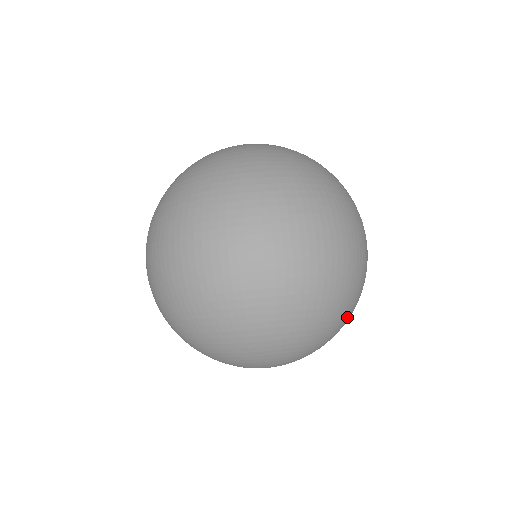
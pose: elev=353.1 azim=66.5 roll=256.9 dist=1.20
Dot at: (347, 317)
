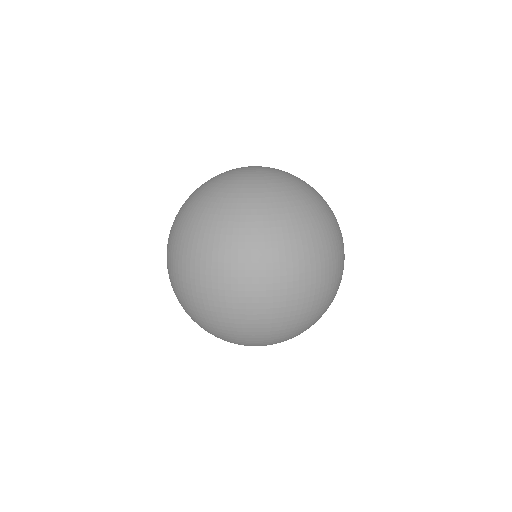
Dot at: (293, 331)
